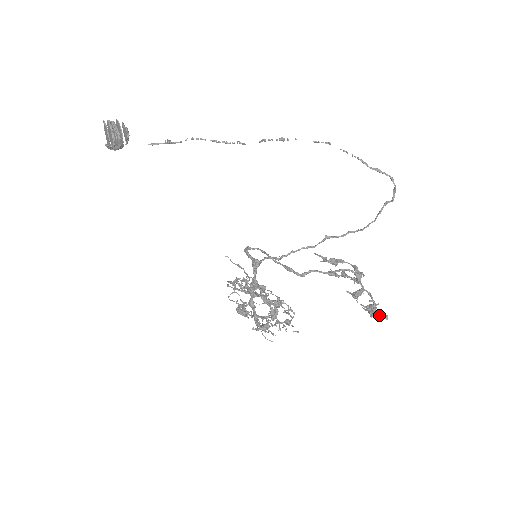
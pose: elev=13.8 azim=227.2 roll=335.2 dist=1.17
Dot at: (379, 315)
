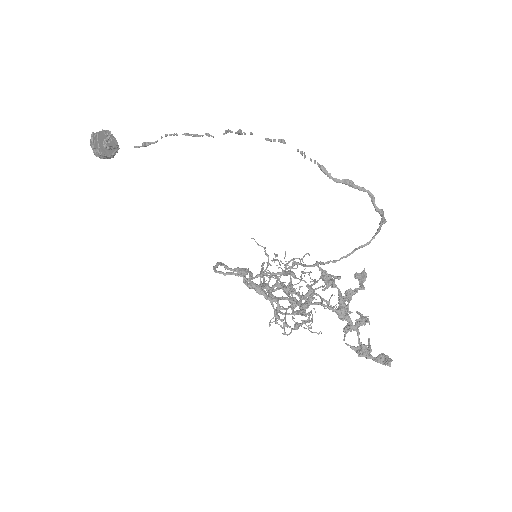
Dot at: (379, 358)
